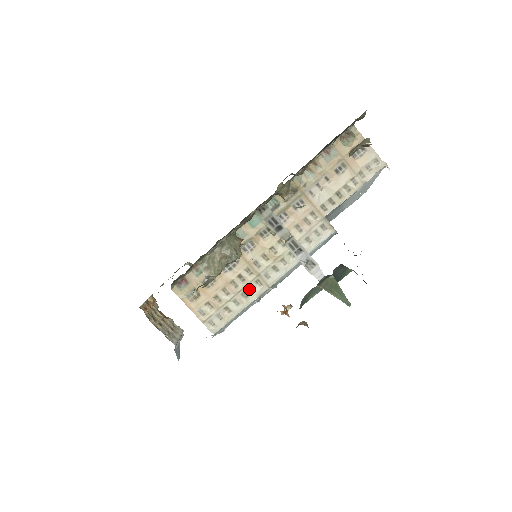
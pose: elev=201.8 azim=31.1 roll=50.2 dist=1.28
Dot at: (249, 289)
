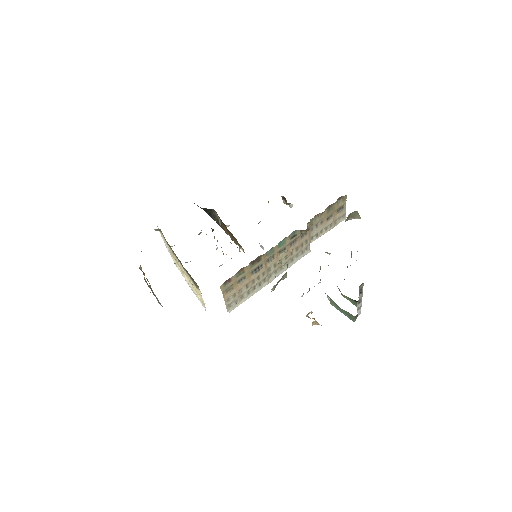
Dot at: (259, 284)
